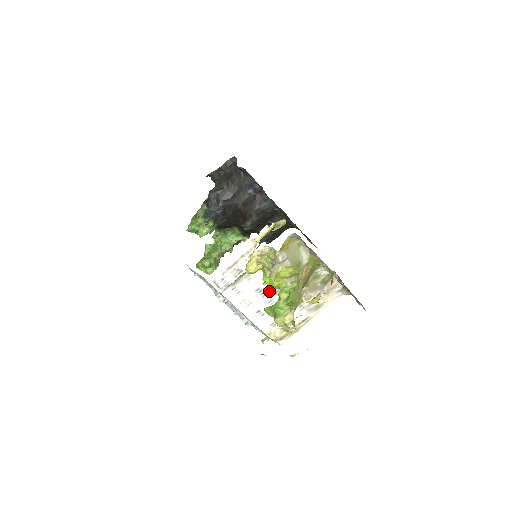
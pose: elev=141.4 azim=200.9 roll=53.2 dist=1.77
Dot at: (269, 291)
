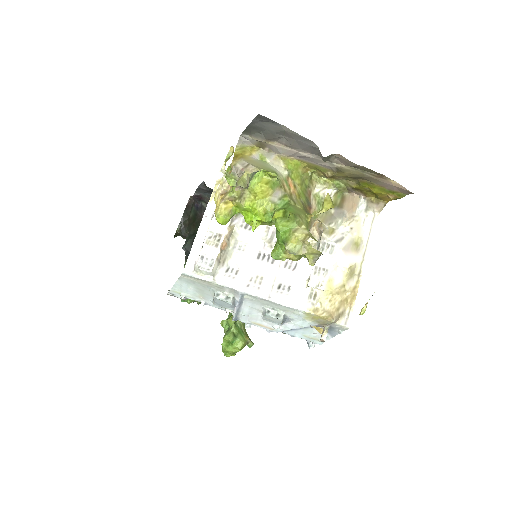
Dot at: occluded
